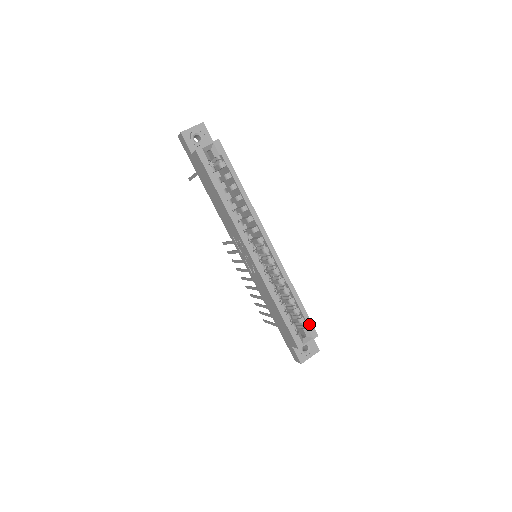
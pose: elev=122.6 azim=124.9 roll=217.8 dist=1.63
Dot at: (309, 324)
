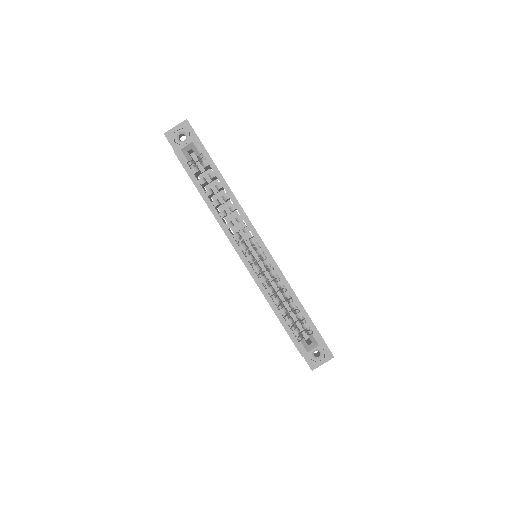
Dot at: (313, 330)
